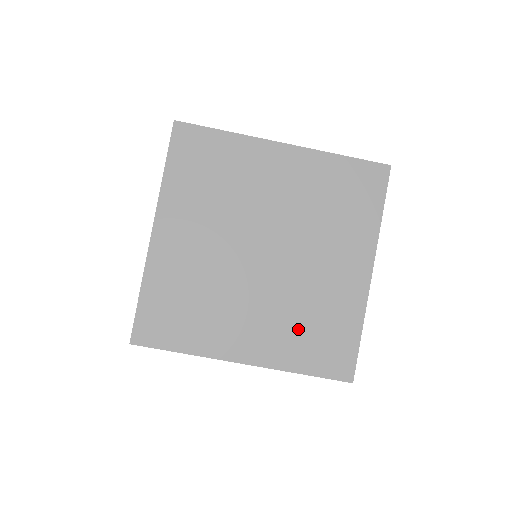
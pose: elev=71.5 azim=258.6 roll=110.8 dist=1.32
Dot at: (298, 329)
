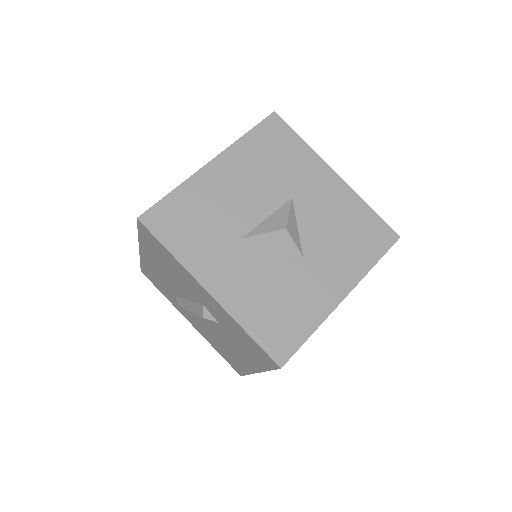
Dot at: occluded
